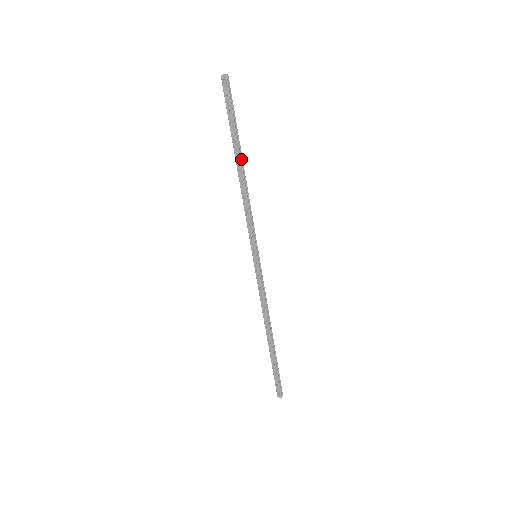
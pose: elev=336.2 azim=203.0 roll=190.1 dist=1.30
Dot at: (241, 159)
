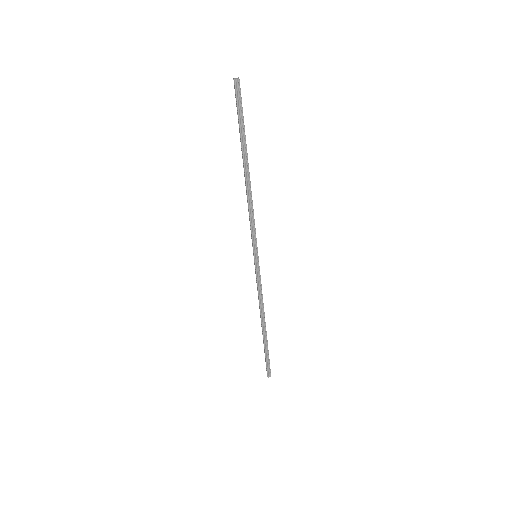
Dot at: (247, 165)
